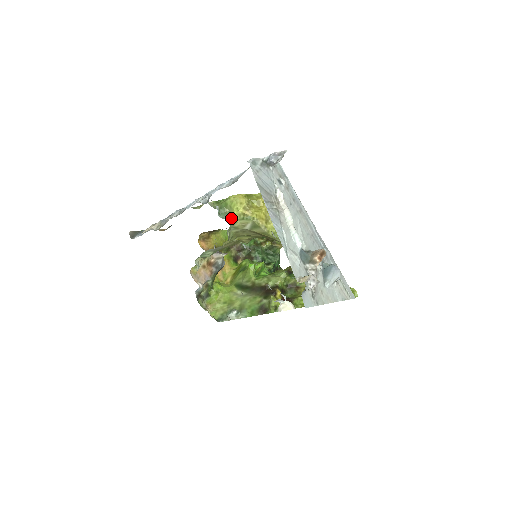
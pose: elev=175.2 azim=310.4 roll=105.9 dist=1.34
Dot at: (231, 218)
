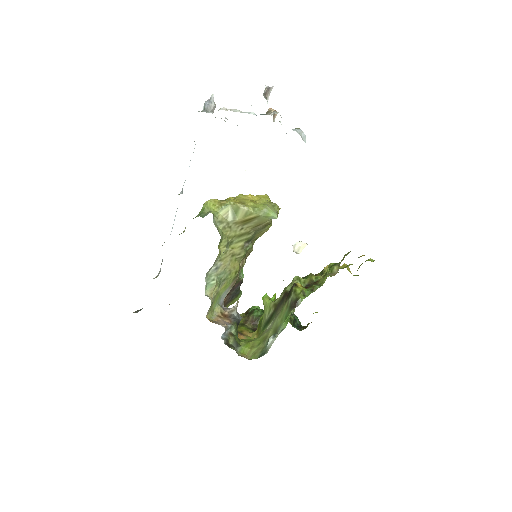
Dot at: (212, 212)
